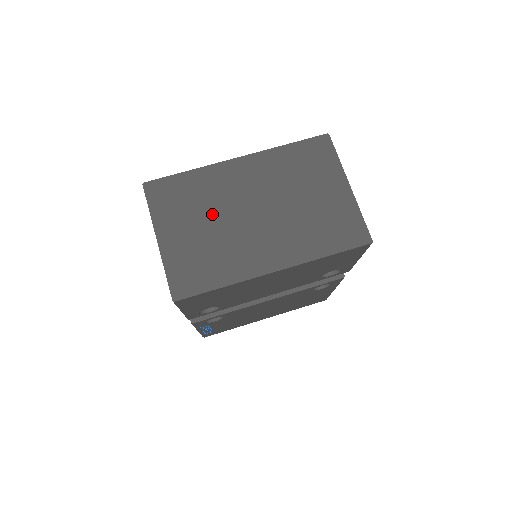
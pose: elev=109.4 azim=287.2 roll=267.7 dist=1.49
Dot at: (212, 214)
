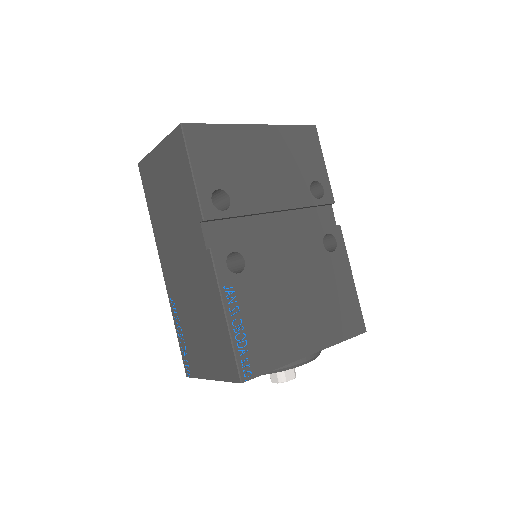
Dot at: occluded
